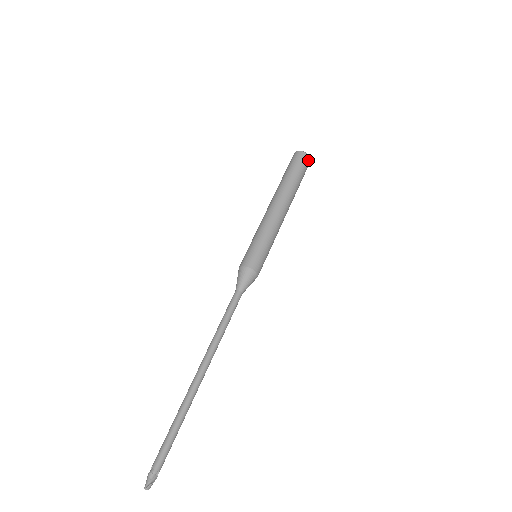
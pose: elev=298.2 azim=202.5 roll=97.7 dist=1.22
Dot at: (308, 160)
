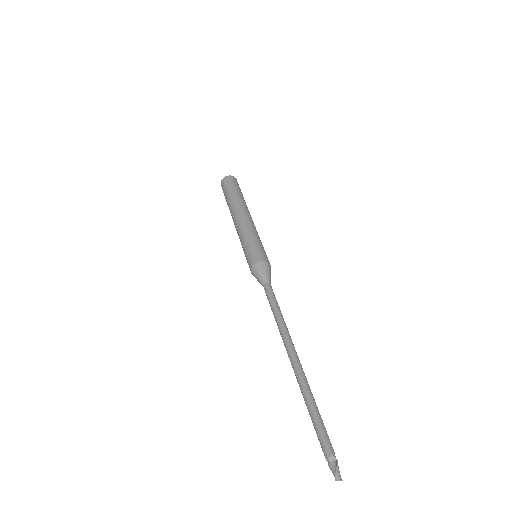
Dot at: (230, 178)
